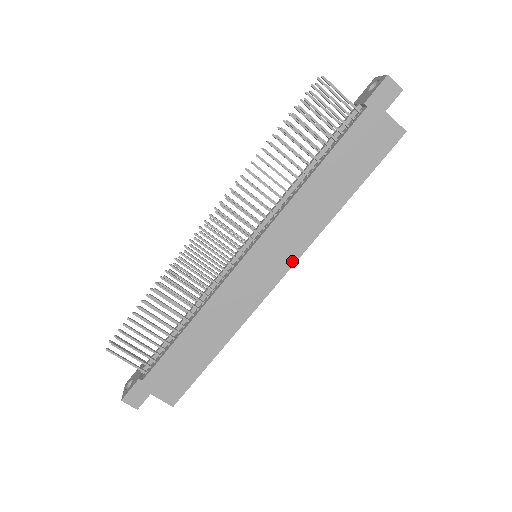
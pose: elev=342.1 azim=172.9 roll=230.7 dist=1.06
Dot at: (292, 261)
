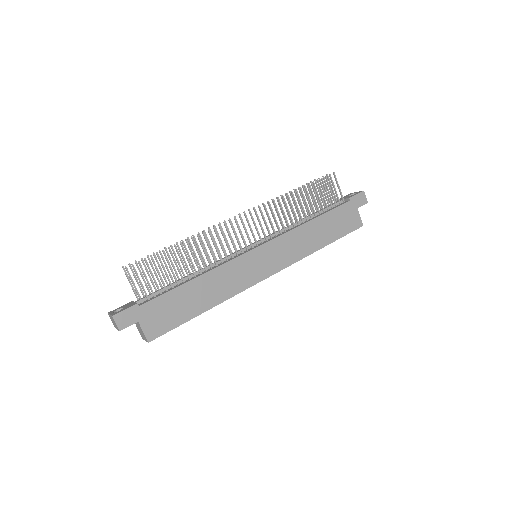
Dot at: (280, 268)
